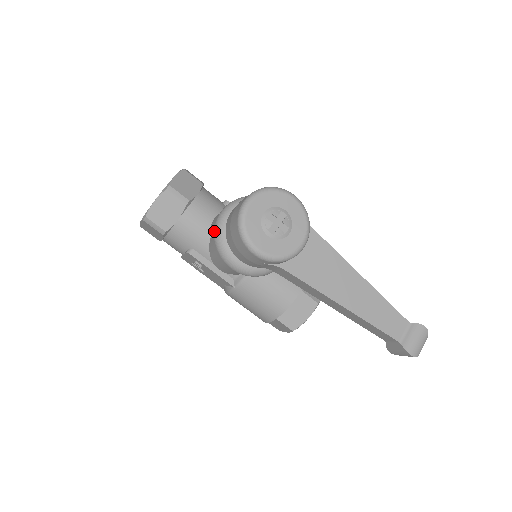
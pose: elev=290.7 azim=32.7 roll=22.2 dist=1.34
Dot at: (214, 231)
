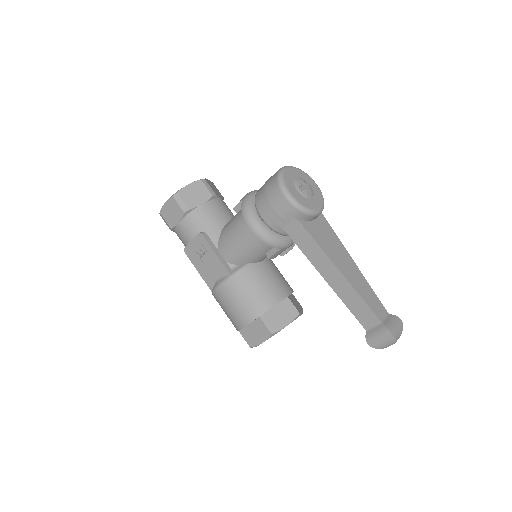
Dot at: (243, 199)
